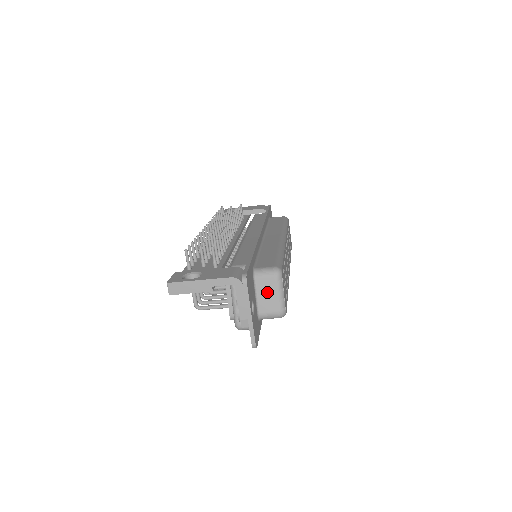
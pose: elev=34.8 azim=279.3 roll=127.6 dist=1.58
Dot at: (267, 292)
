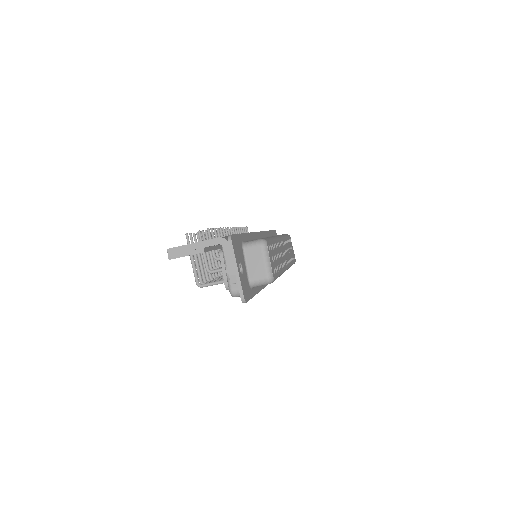
Dot at: (255, 260)
